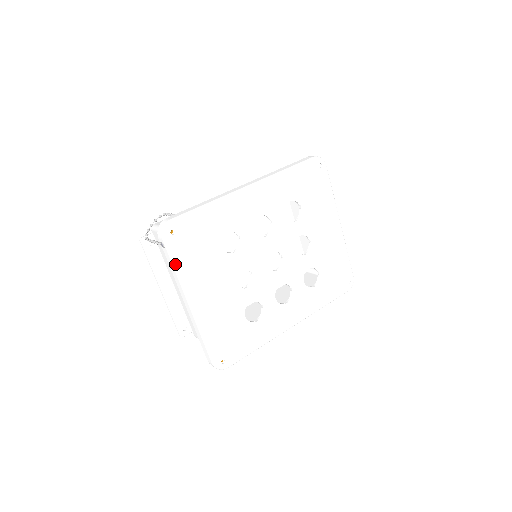
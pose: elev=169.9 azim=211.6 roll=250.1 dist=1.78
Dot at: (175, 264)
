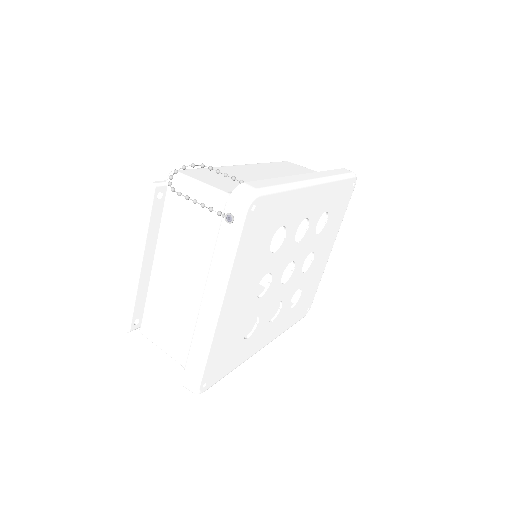
Dot at: (233, 250)
